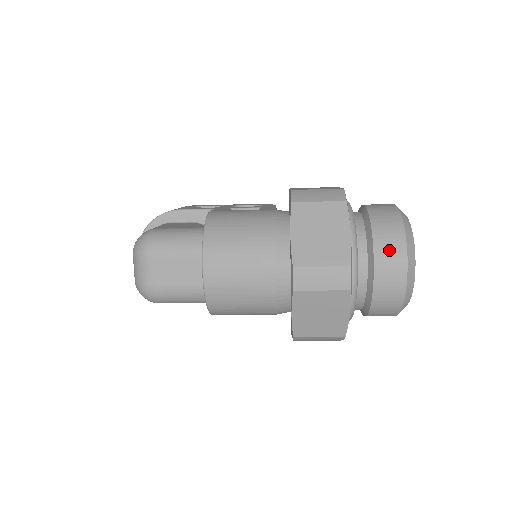
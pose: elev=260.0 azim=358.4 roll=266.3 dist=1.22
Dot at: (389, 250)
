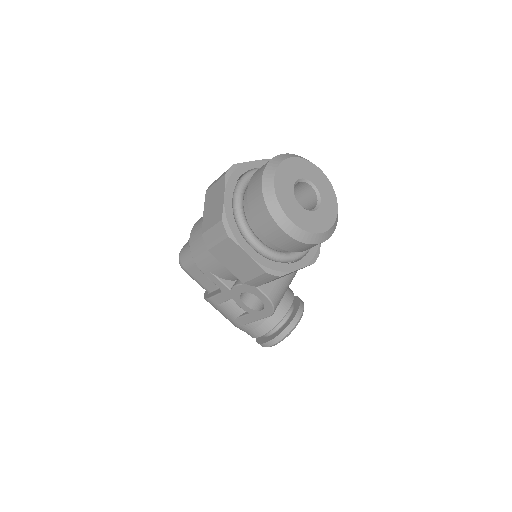
Dot at: occluded
